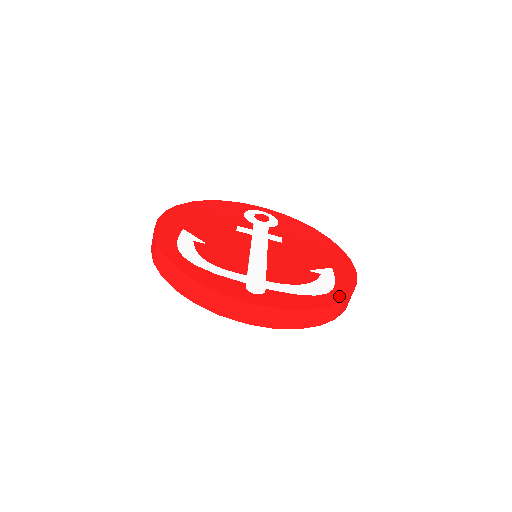
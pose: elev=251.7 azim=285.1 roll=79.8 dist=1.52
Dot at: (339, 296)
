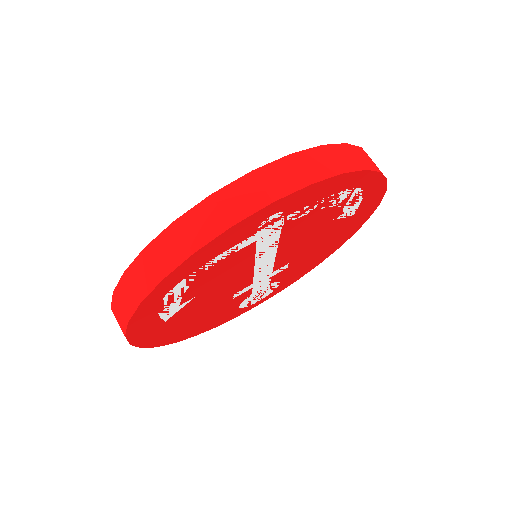
Dot at: occluded
